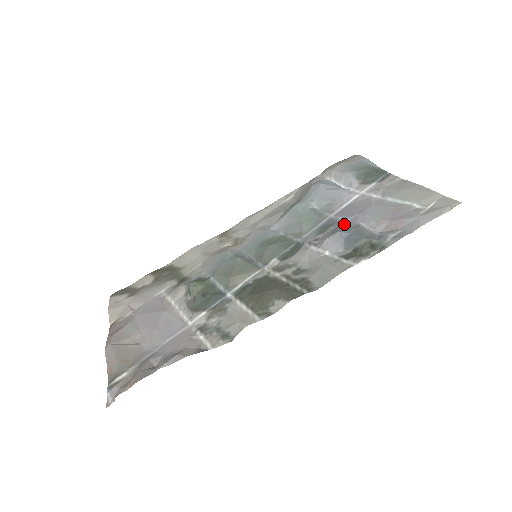
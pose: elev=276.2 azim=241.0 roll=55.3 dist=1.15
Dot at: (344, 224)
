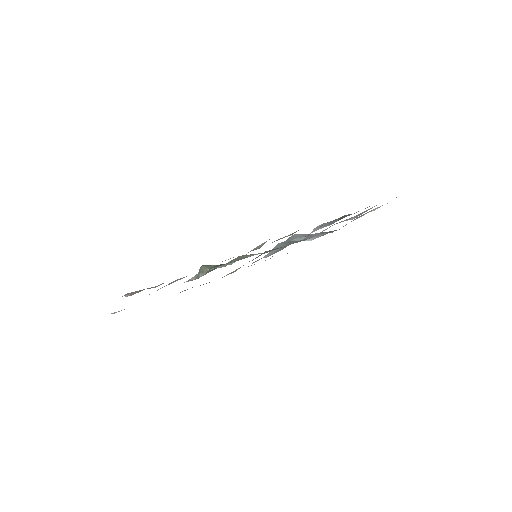
Dot at: occluded
